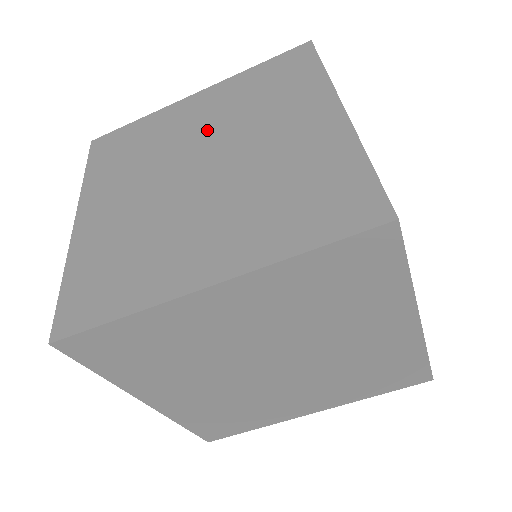
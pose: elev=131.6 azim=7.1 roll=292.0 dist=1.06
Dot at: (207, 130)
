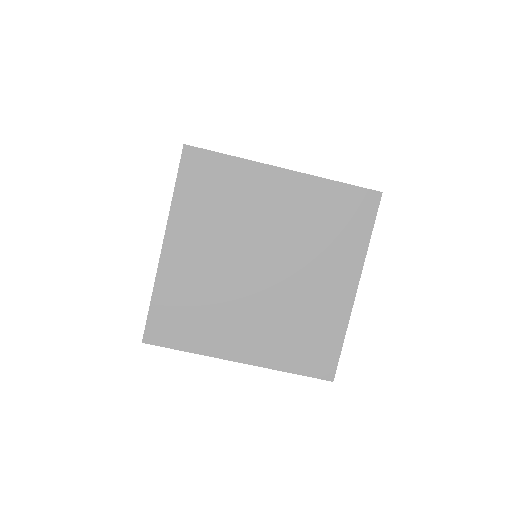
Dot at: occluded
